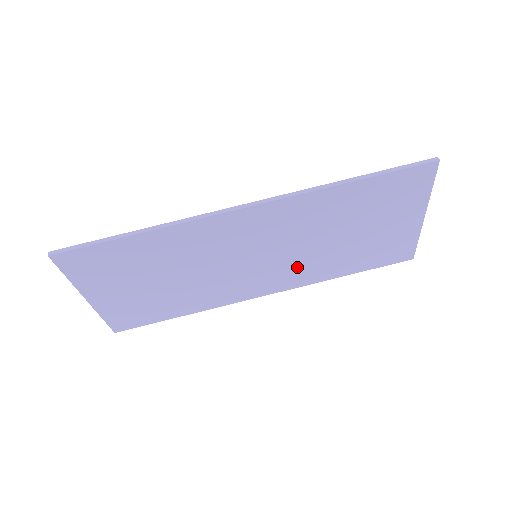
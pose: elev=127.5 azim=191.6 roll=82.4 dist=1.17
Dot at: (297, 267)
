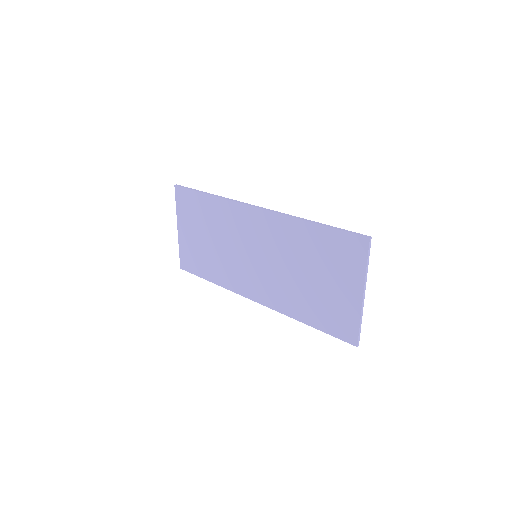
Dot at: (276, 286)
